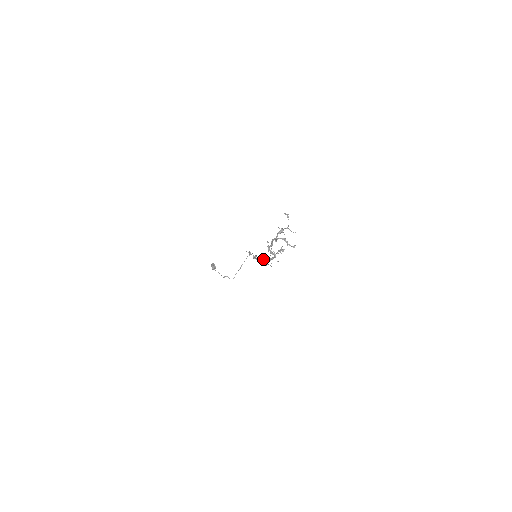
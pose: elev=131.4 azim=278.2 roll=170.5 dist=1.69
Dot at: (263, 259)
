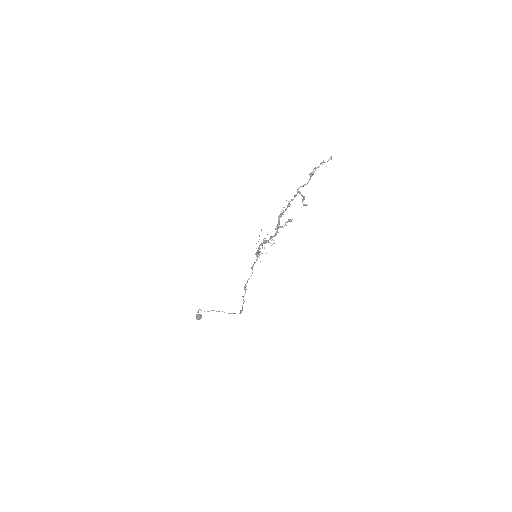
Dot at: (262, 243)
